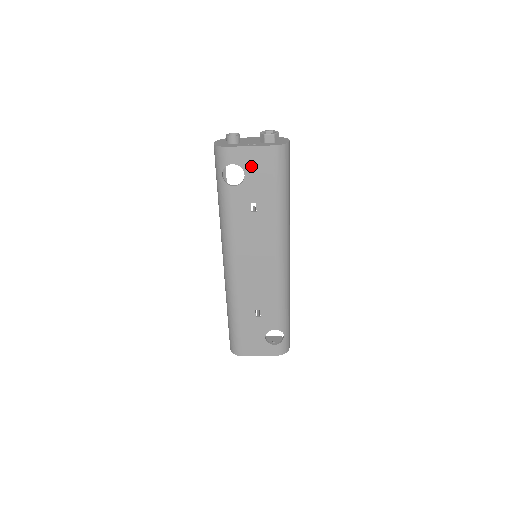
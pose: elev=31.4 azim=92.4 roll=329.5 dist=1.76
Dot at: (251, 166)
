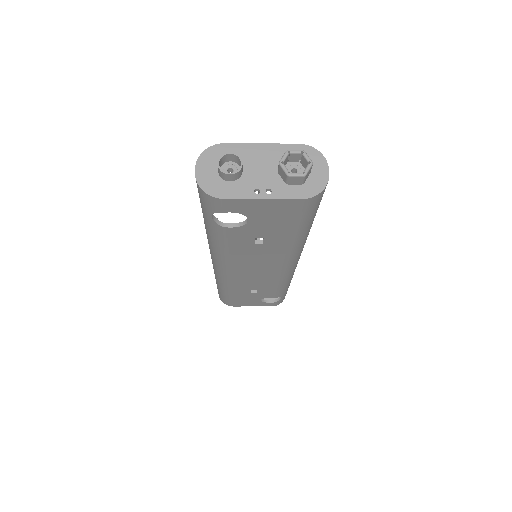
Dot at: (260, 214)
